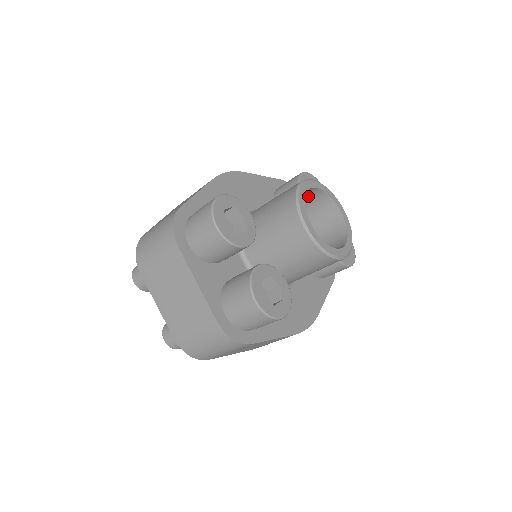
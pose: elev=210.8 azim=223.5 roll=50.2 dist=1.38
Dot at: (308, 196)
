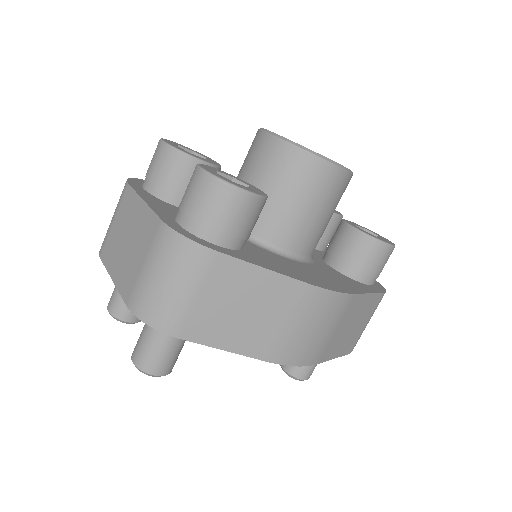
Dot at: occluded
